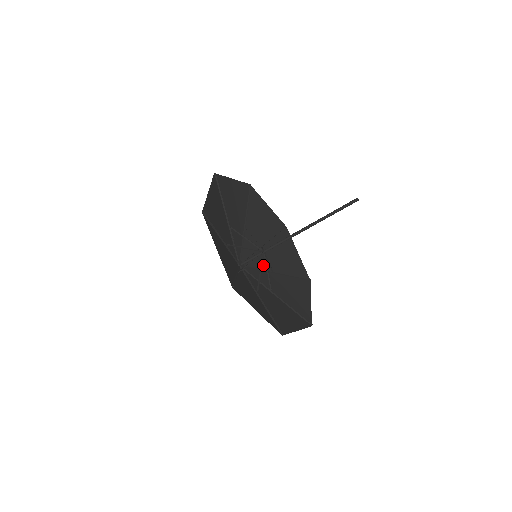
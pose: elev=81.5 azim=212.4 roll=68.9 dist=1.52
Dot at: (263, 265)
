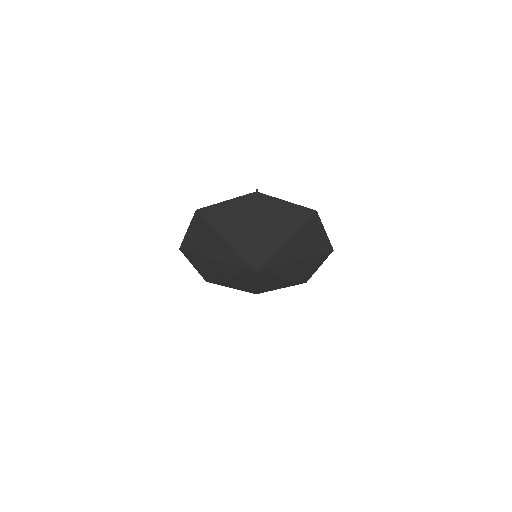
Dot at: (269, 277)
